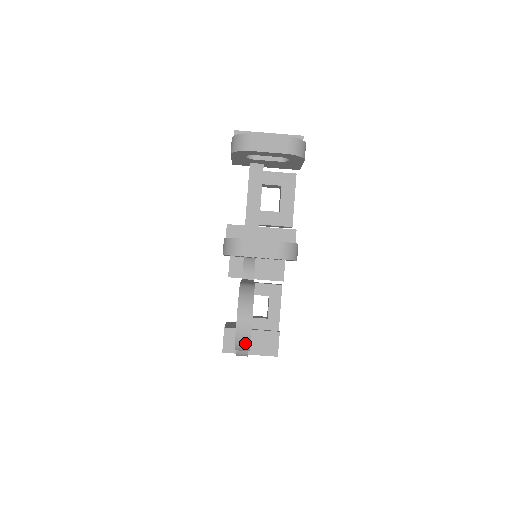
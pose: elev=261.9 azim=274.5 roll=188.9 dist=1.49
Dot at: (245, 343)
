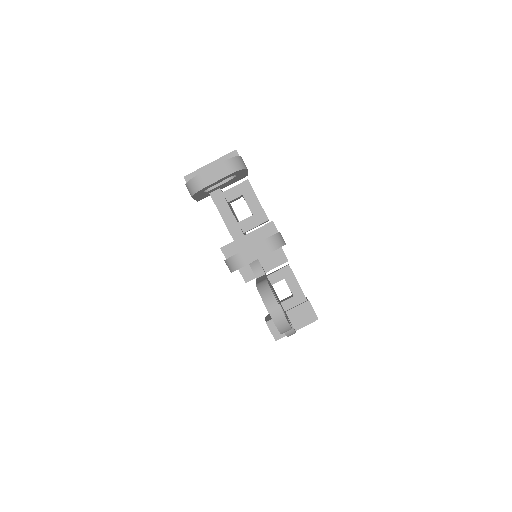
Dot at: (285, 325)
